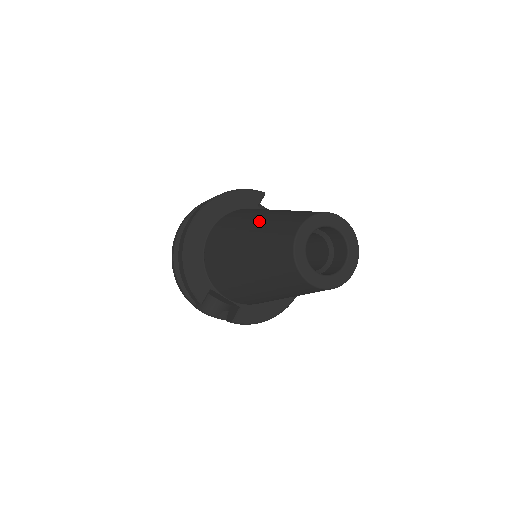
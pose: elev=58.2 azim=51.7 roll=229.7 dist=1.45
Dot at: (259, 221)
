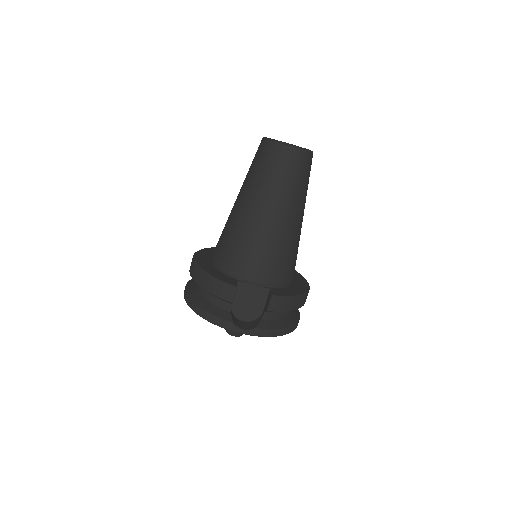
Dot at: occluded
